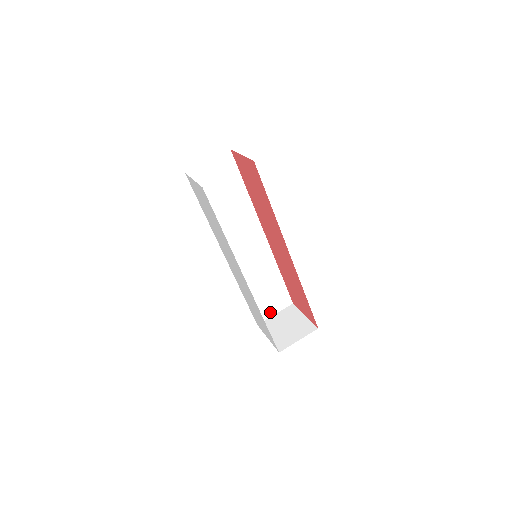
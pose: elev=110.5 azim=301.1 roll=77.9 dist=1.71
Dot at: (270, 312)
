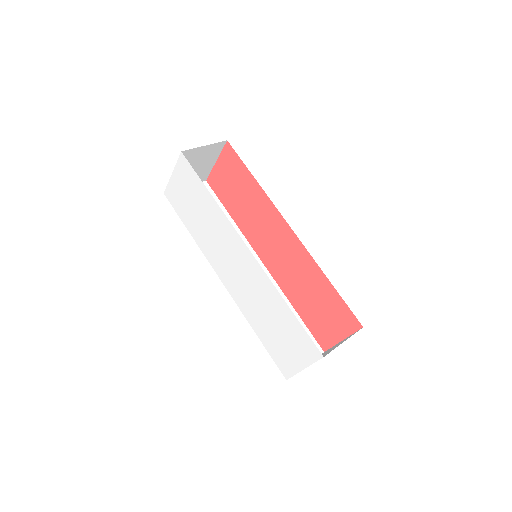
Dot at: occluded
